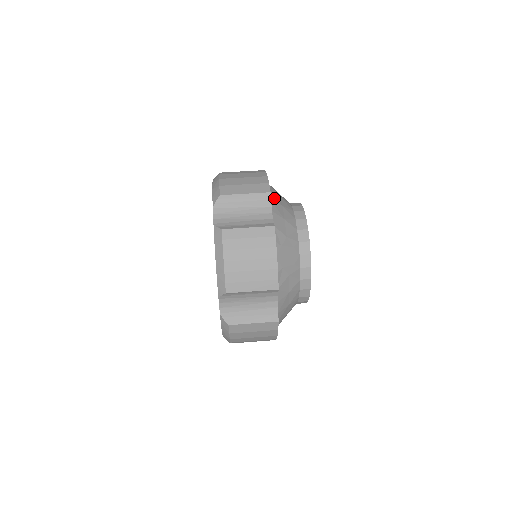
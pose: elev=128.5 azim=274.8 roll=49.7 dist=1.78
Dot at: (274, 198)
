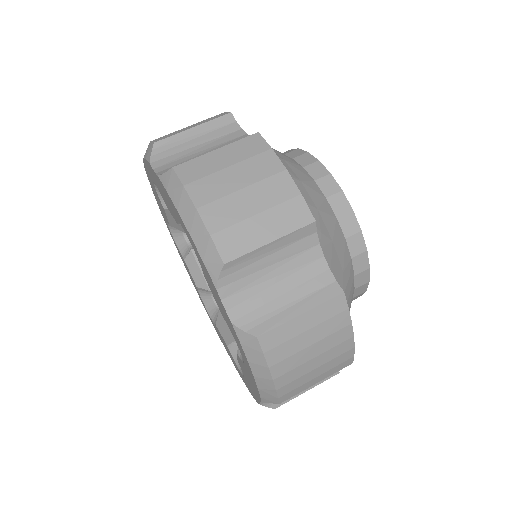
Dot at: occluded
